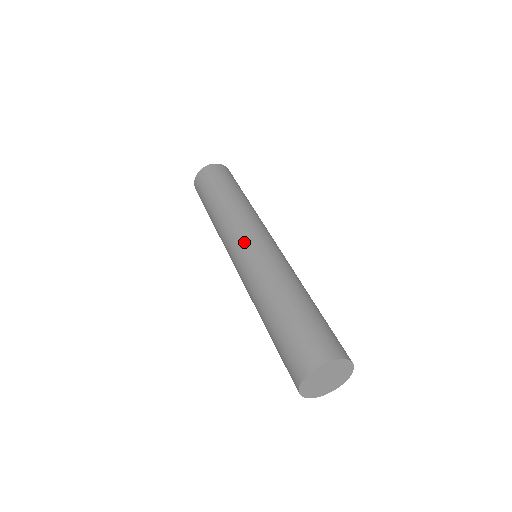
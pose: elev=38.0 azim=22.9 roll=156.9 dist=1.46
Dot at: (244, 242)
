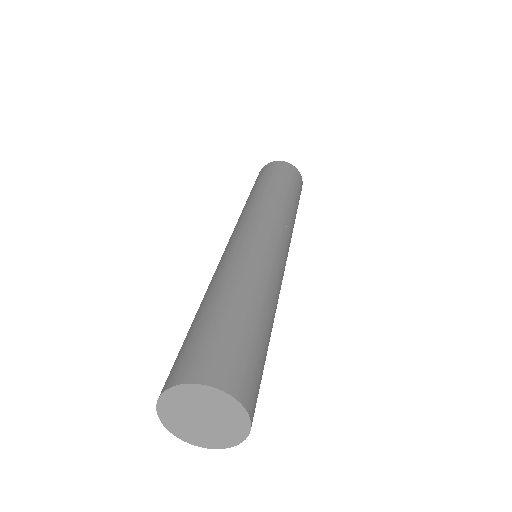
Dot at: (233, 235)
